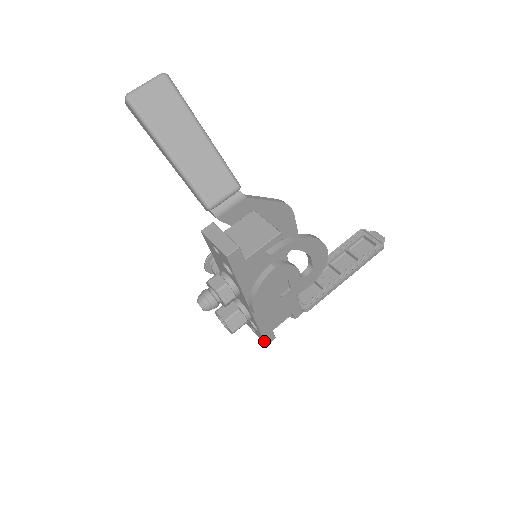
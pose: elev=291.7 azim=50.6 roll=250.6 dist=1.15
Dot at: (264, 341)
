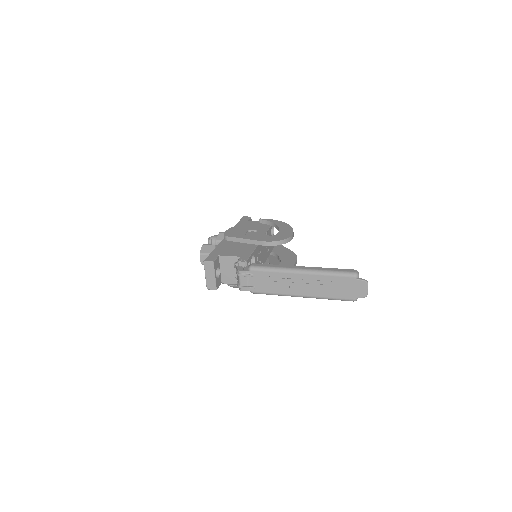
Dot at: (207, 258)
